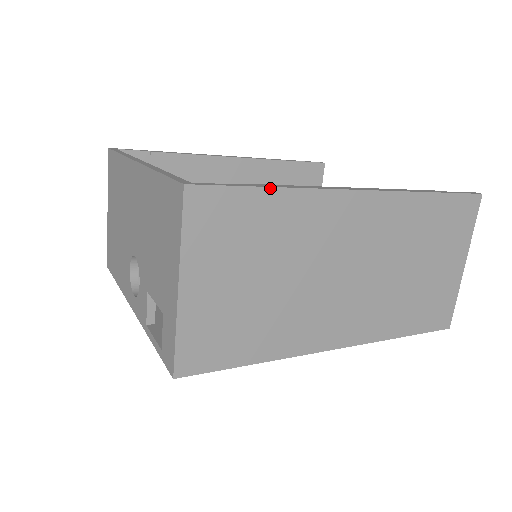
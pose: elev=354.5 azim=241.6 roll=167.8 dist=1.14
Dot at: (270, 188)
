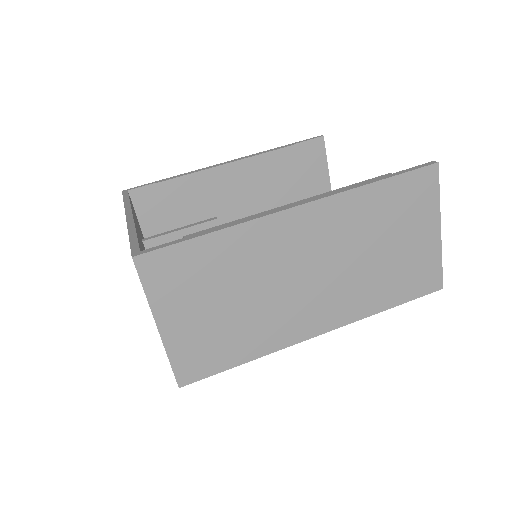
Dot at: (205, 235)
